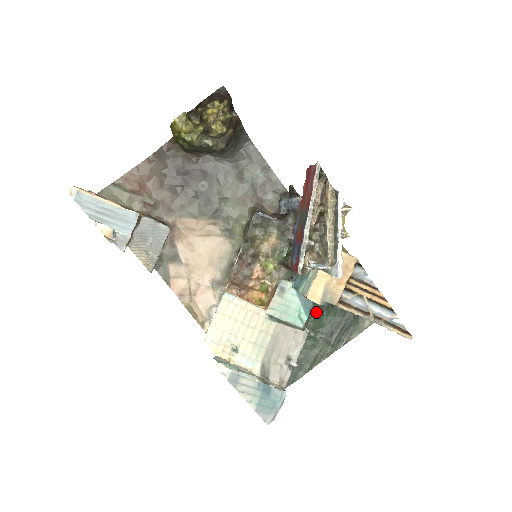
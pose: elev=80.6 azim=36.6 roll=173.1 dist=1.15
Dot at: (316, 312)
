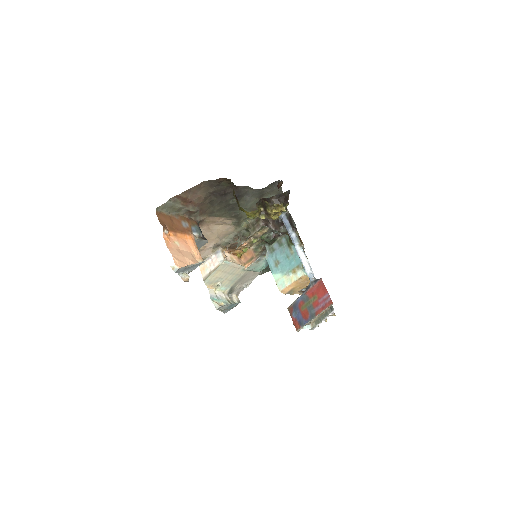
Dot at: occluded
